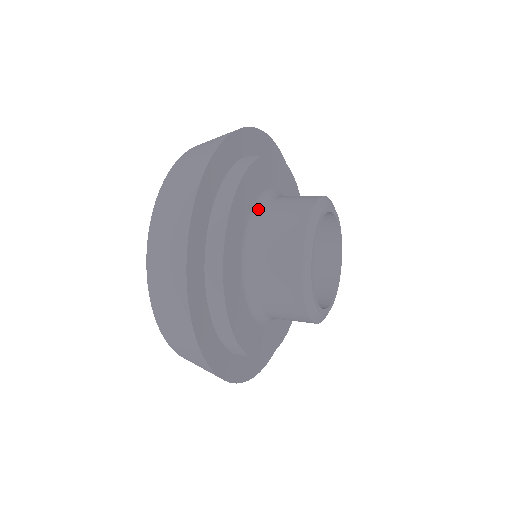
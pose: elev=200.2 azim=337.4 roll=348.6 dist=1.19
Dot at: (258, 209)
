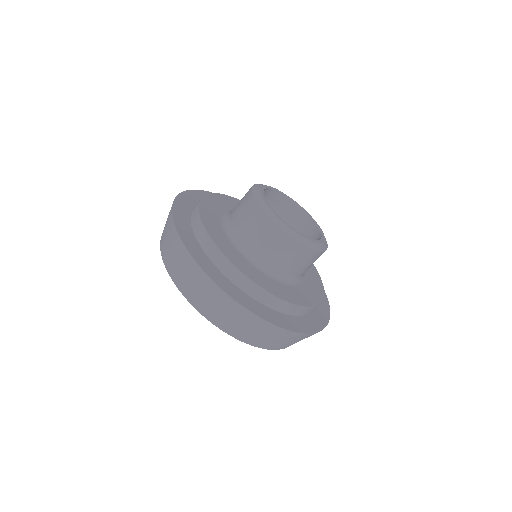
Dot at: (226, 222)
